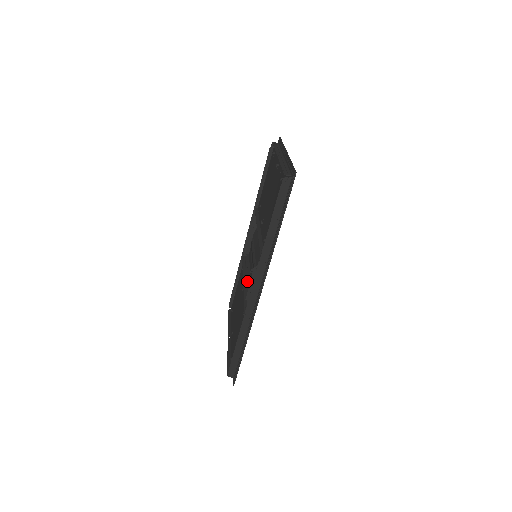
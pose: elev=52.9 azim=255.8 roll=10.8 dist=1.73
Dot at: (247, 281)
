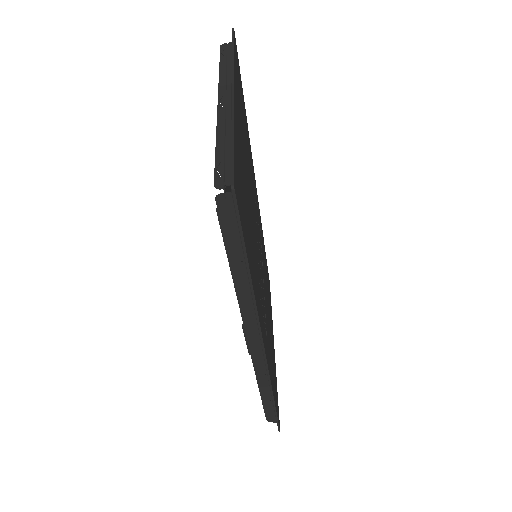
Dot at: occluded
